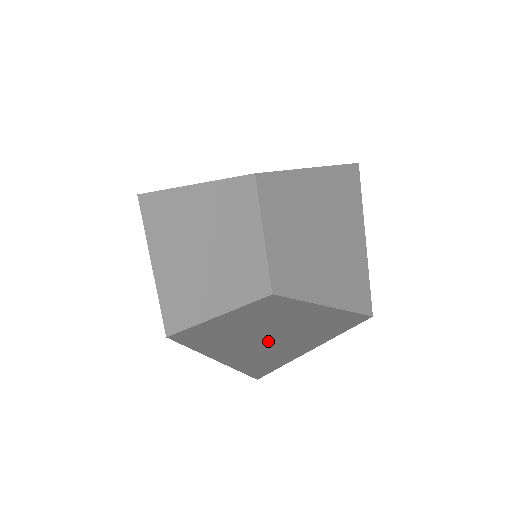
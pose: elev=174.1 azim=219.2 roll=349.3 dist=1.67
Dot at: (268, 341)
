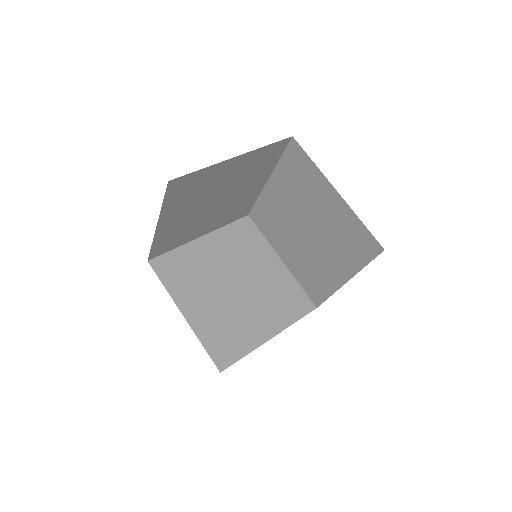
Dot at: occluded
